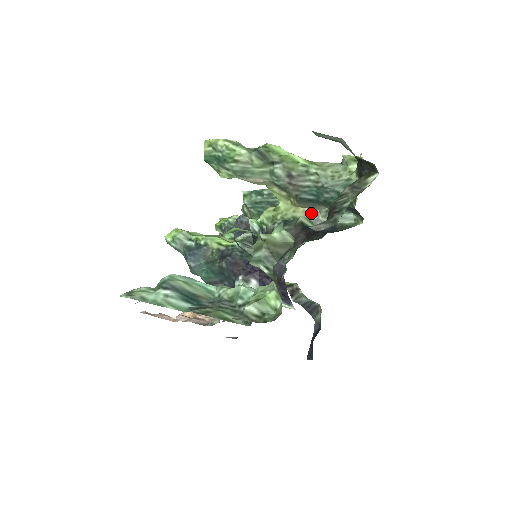
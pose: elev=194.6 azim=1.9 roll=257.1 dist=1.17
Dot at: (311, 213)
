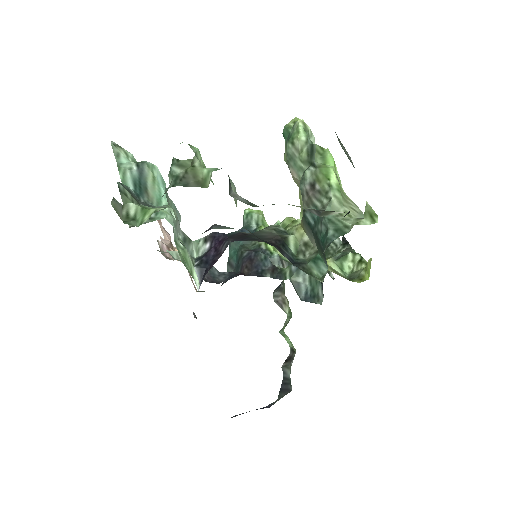
Dot at: (305, 242)
